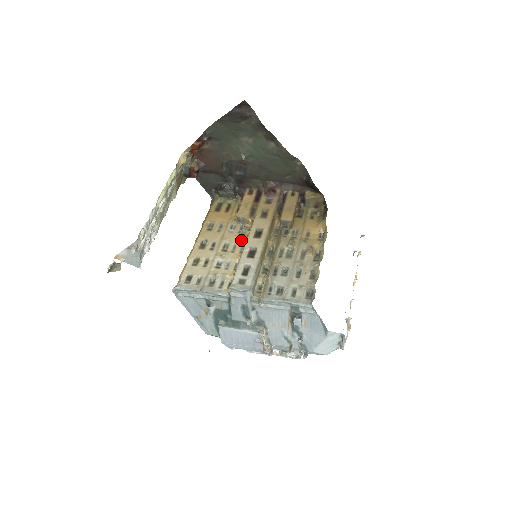
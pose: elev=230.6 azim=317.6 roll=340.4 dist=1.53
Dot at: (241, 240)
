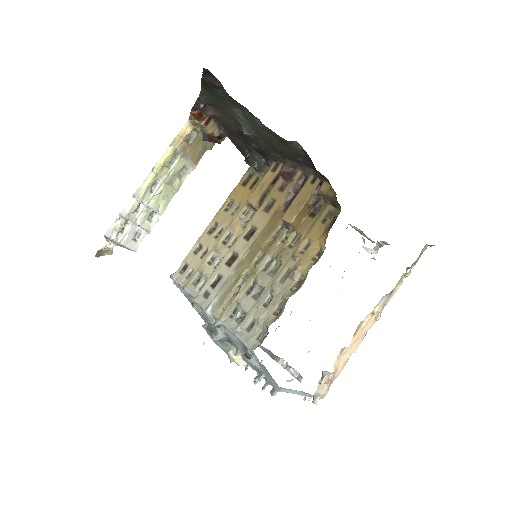
Dot at: occluded
